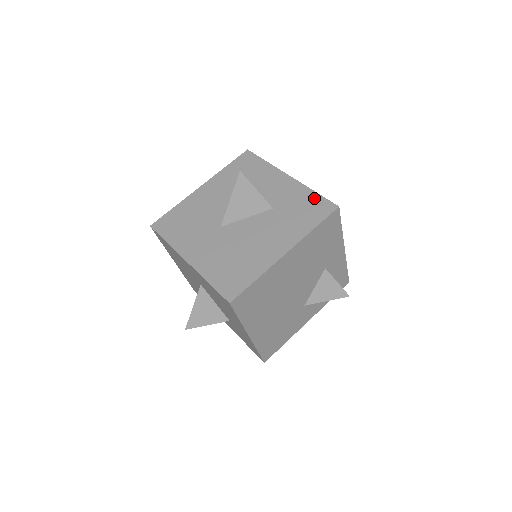
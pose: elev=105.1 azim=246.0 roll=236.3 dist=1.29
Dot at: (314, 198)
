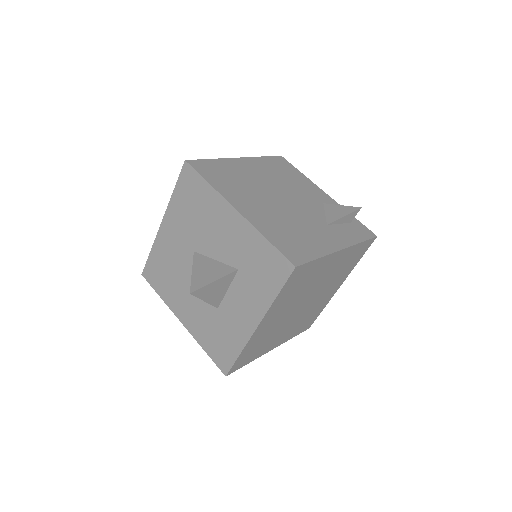
Dot at: (232, 353)
